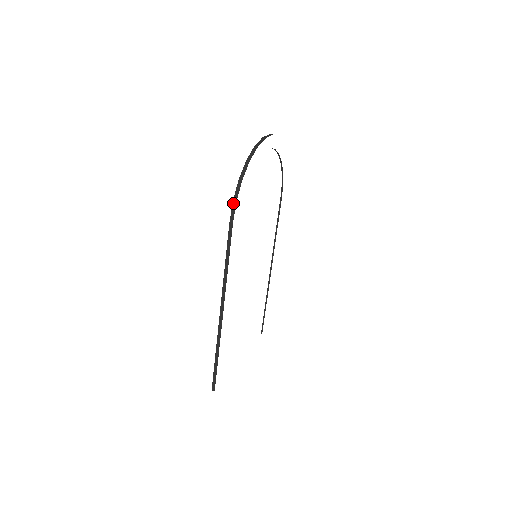
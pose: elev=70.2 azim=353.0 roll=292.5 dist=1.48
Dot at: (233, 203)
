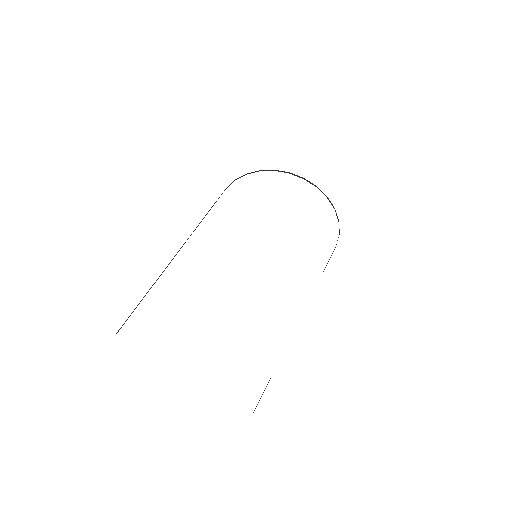
Dot at: occluded
